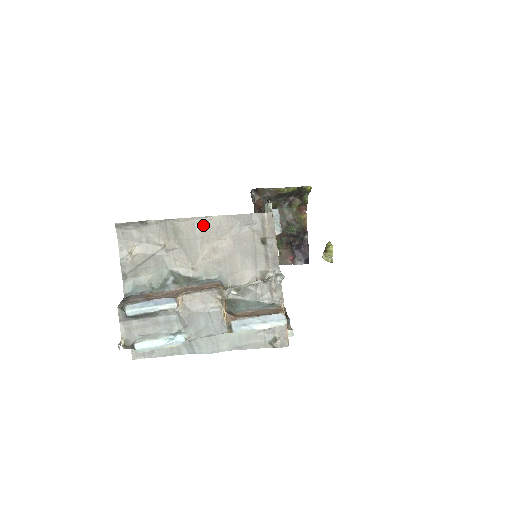
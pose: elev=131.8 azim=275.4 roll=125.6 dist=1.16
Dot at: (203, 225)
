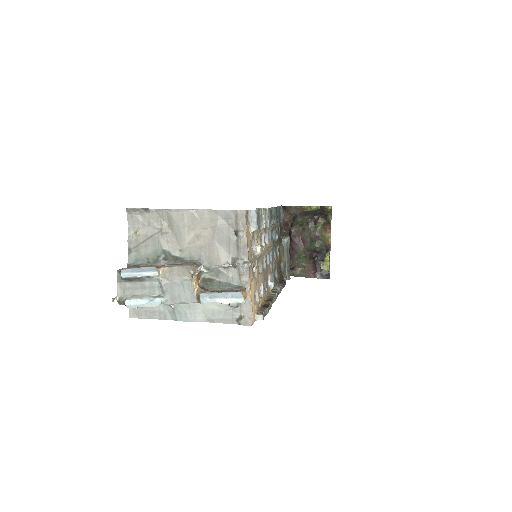
Dot at: (190, 216)
